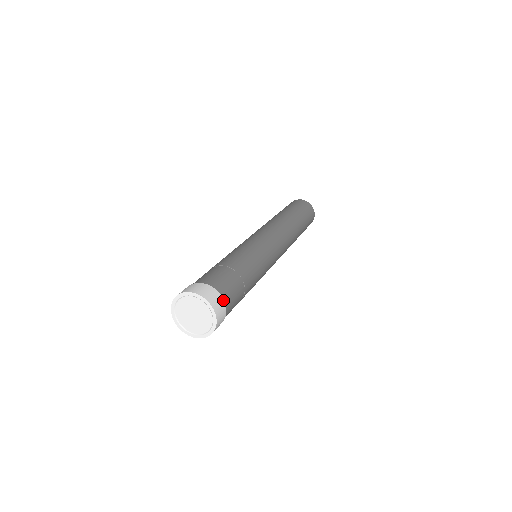
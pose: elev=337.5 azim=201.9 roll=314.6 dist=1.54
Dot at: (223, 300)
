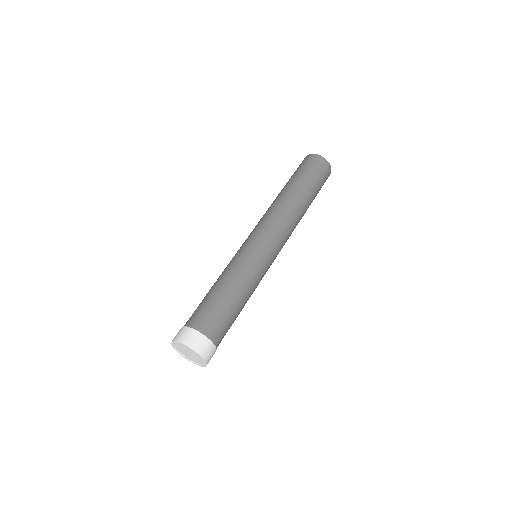
Dot at: (199, 333)
